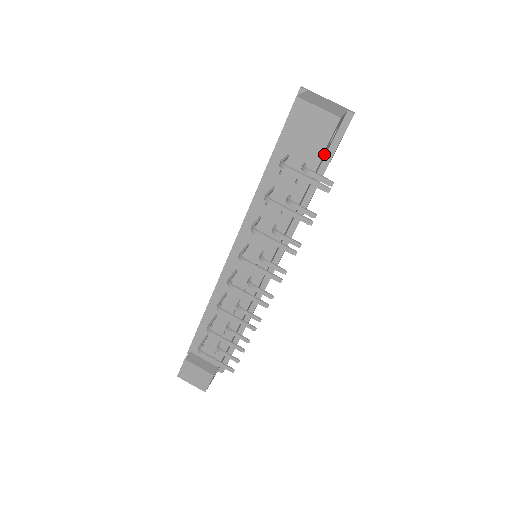
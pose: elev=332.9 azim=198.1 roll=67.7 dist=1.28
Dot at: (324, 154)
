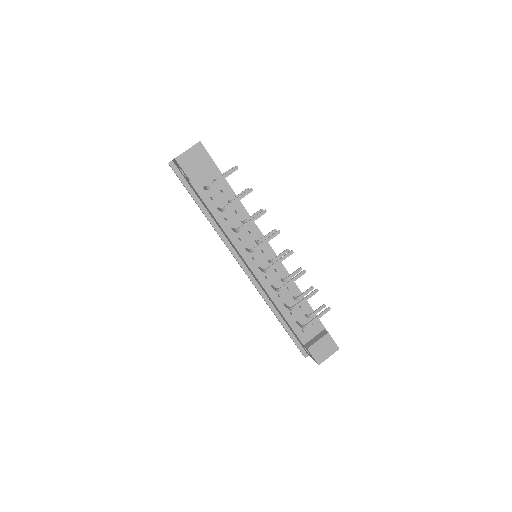
Dot at: (214, 167)
